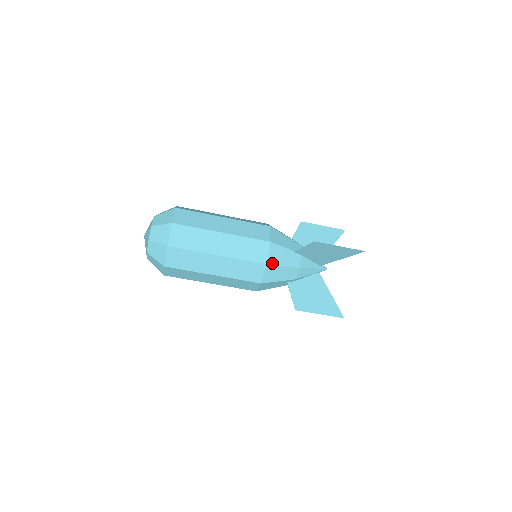
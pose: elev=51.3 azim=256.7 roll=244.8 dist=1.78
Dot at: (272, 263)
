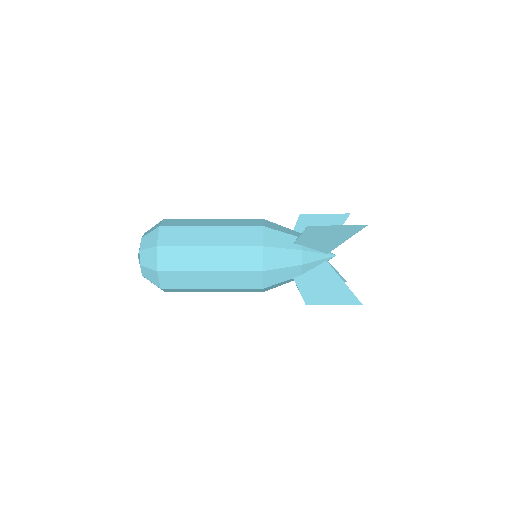
Dot at: occluded
